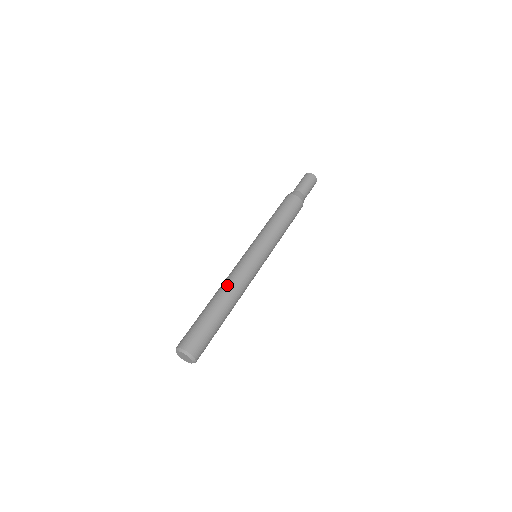
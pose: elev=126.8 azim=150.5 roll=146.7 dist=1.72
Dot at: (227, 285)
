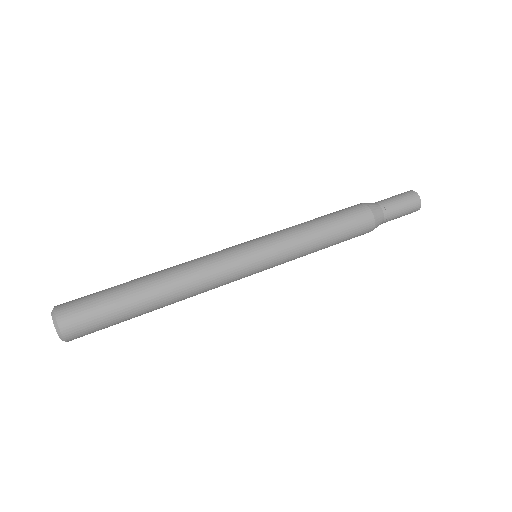
Dot at: occluded
